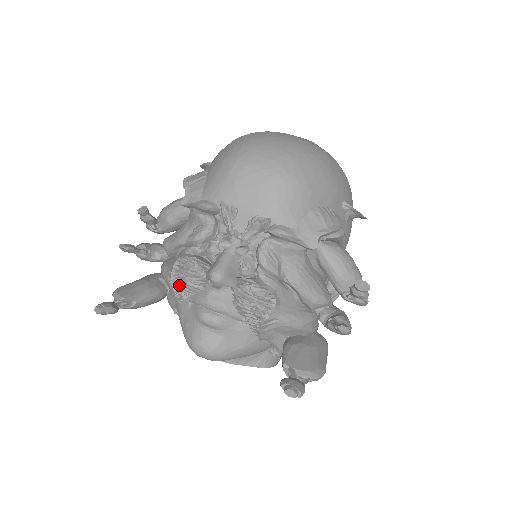
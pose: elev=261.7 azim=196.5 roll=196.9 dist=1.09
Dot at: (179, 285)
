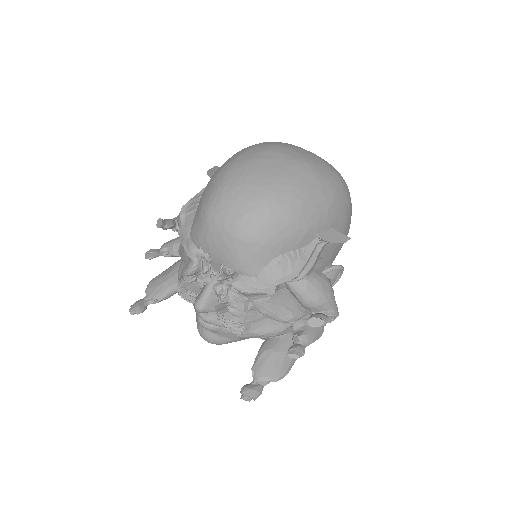
Dot at: occluded
